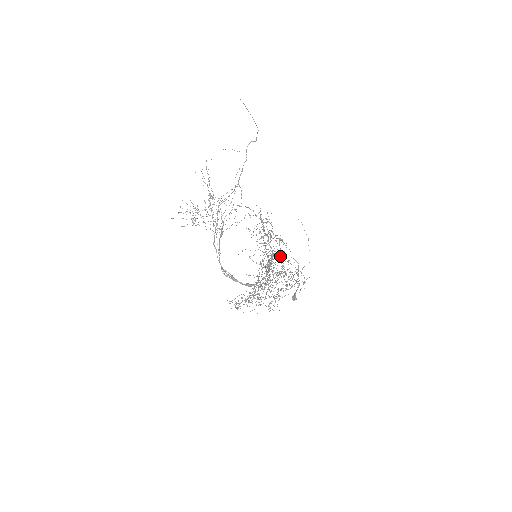
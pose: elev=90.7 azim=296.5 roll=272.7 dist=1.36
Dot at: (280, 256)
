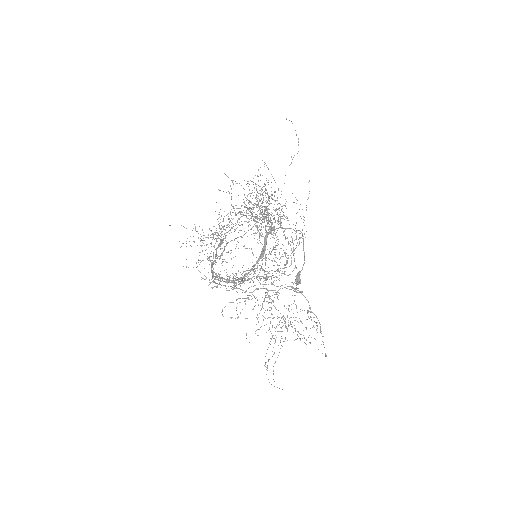
Dot at: (278, 219)
